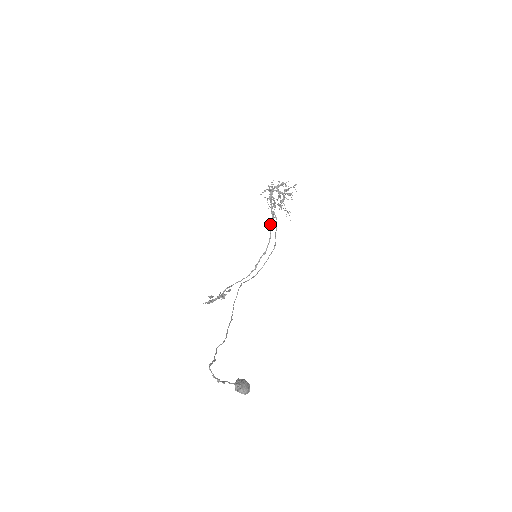
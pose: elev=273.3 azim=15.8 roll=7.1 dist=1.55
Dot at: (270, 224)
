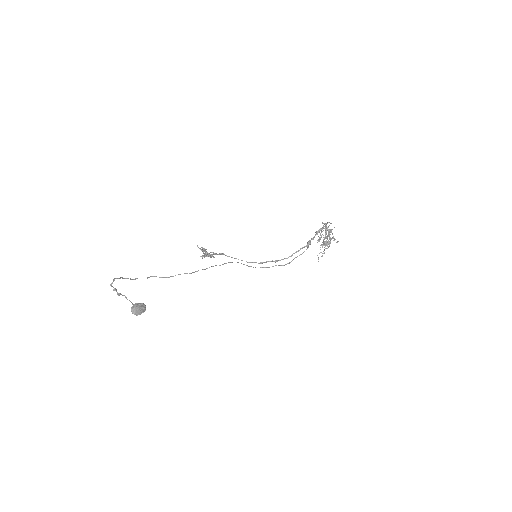
Dot at: (300, 248)
